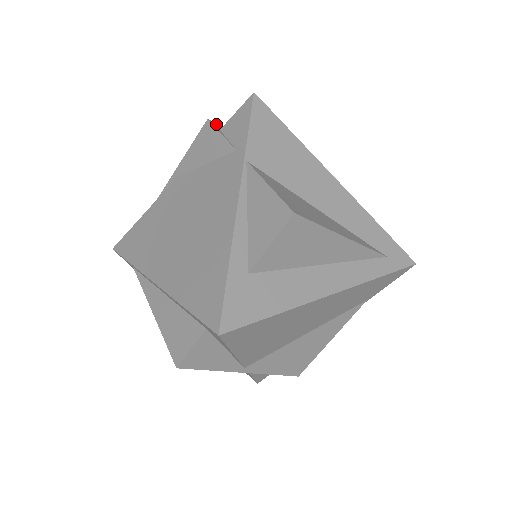
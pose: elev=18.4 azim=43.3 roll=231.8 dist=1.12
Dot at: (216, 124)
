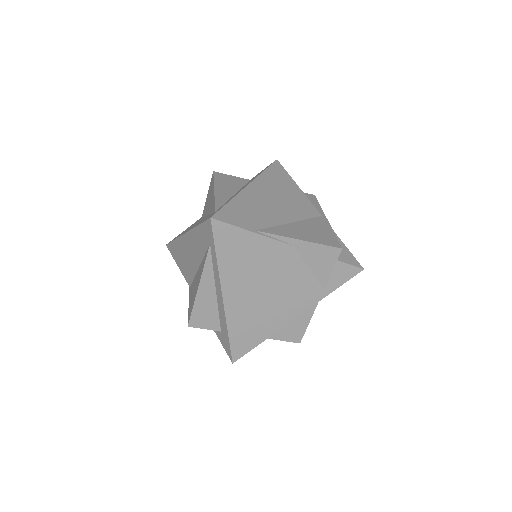
Dot at: (340, 246)
